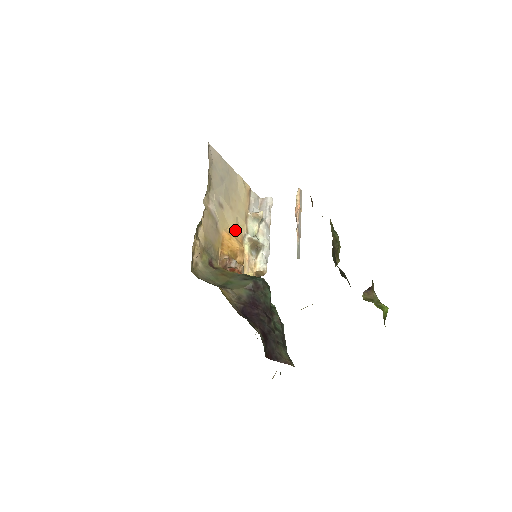
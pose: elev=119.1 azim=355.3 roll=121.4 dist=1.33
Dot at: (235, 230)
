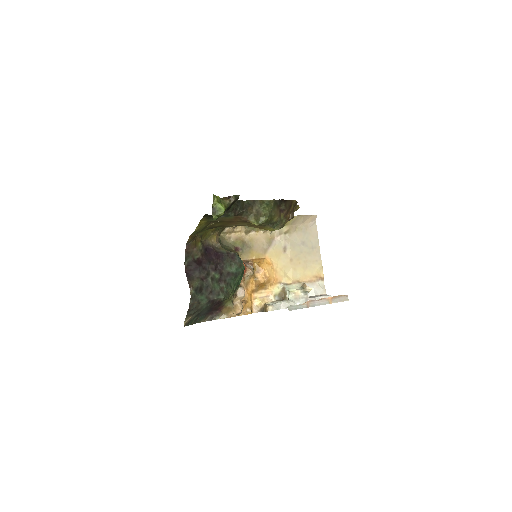
Dot at: (279, 270)
